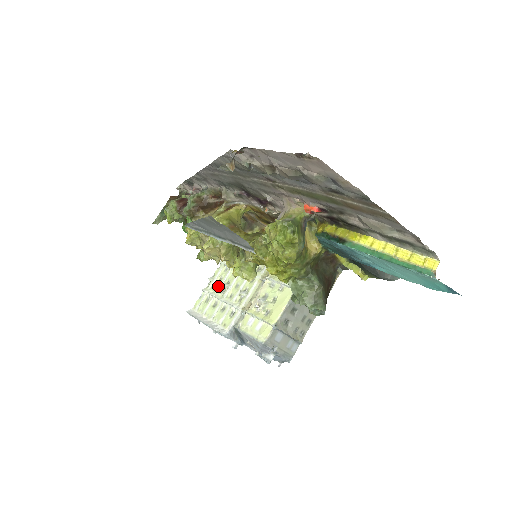
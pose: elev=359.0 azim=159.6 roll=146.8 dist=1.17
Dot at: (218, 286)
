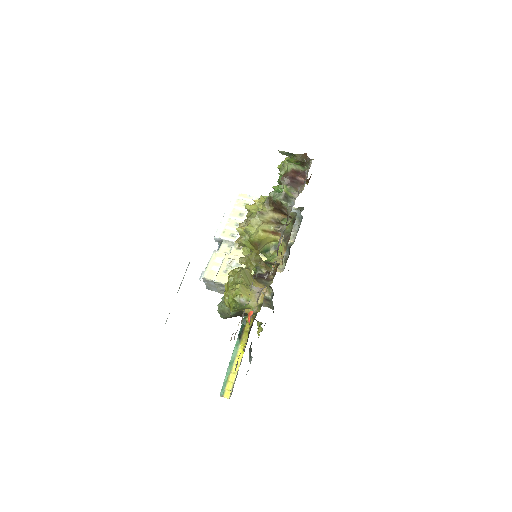
Dot at: occluded
